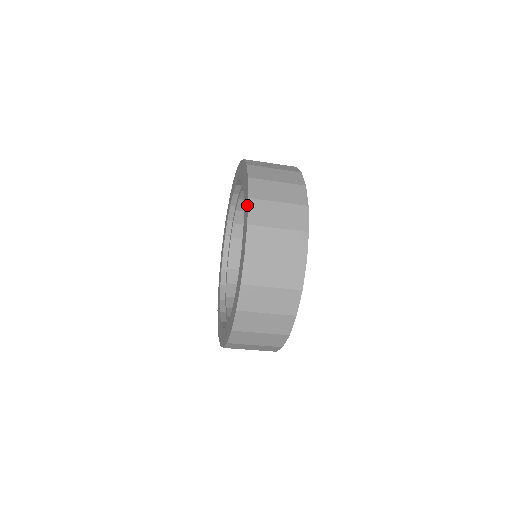
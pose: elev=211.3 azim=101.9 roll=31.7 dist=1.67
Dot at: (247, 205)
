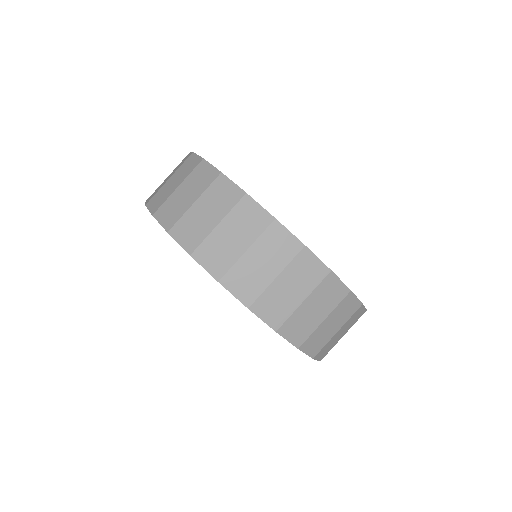
Dot at: occluded
